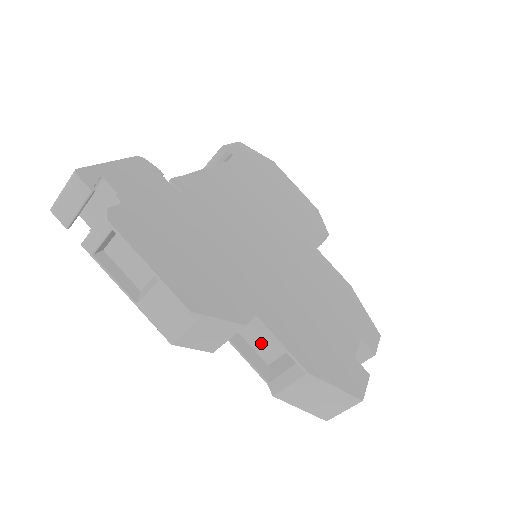
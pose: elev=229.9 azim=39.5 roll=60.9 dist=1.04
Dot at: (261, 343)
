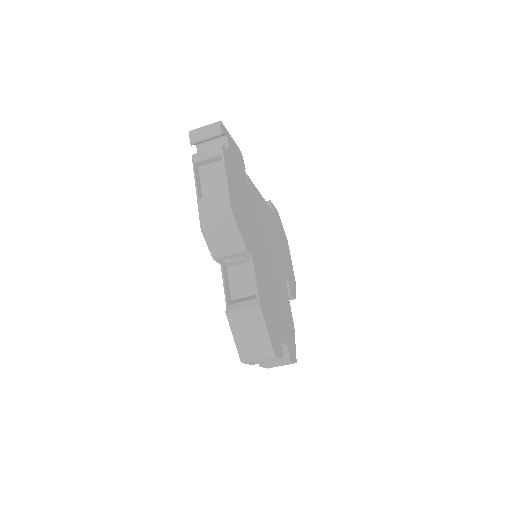
Dot at: (237, 283)
